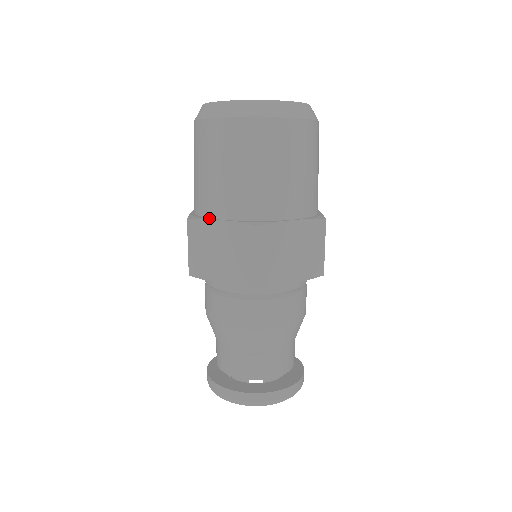
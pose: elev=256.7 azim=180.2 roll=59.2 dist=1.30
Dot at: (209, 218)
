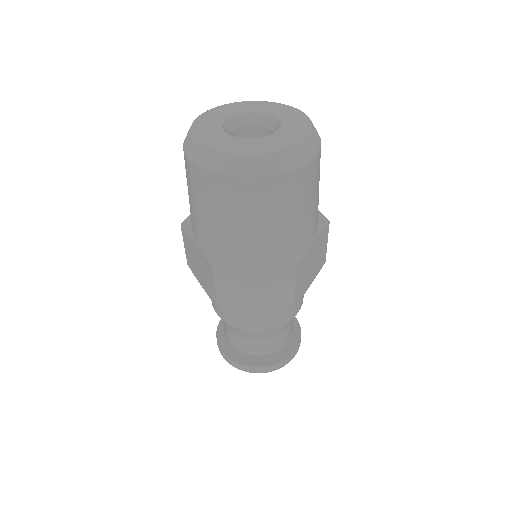
Dot at: (239, 263)
